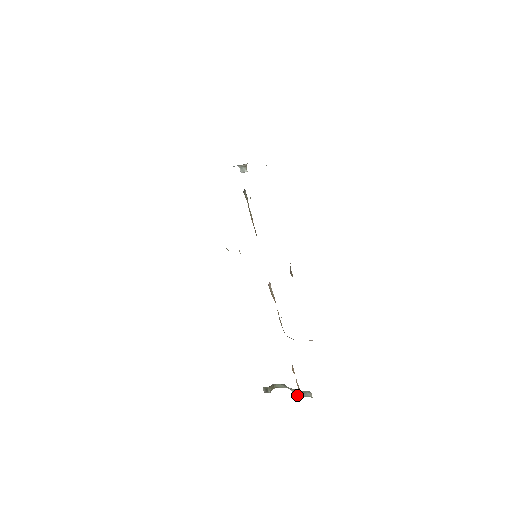
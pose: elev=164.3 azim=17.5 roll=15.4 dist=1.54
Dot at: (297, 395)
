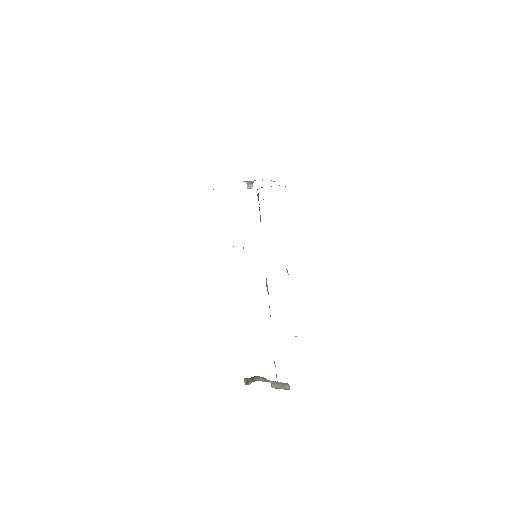
Dot at: (276, 387)
